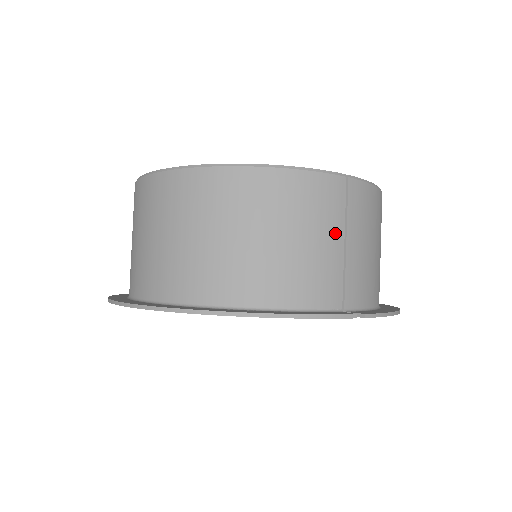
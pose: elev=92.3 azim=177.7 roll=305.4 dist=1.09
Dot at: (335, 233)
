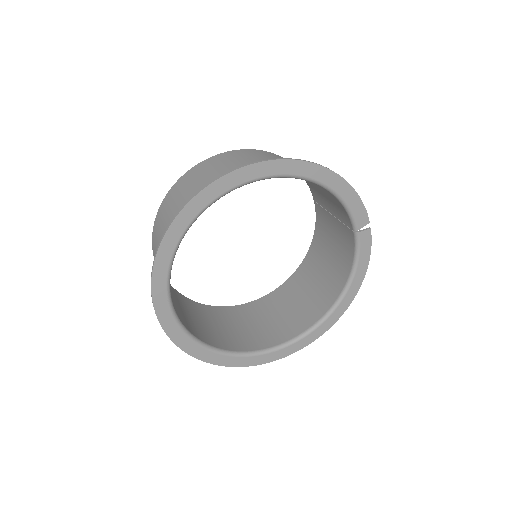
Dot at: occluded
